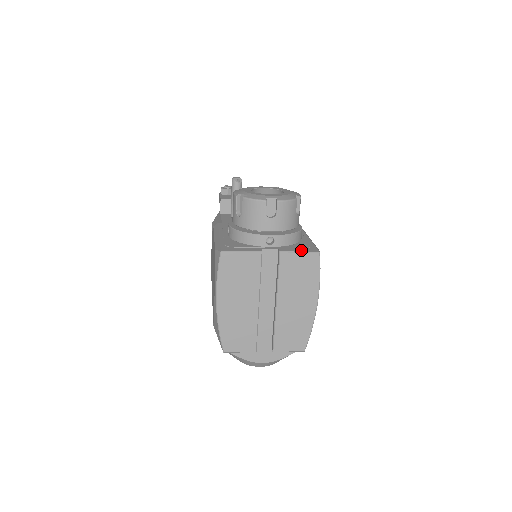
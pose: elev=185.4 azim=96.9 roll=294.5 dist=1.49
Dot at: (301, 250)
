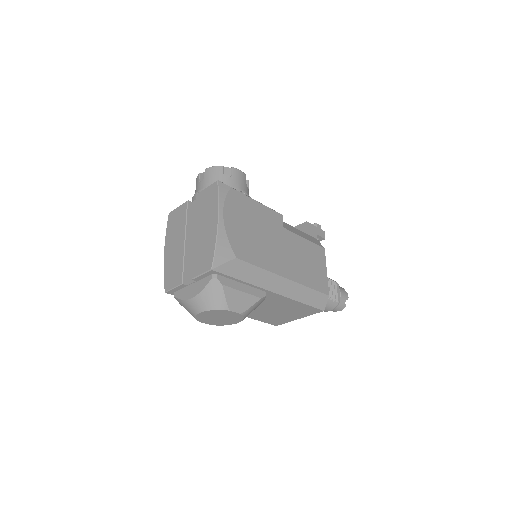
Dot at: occluded
